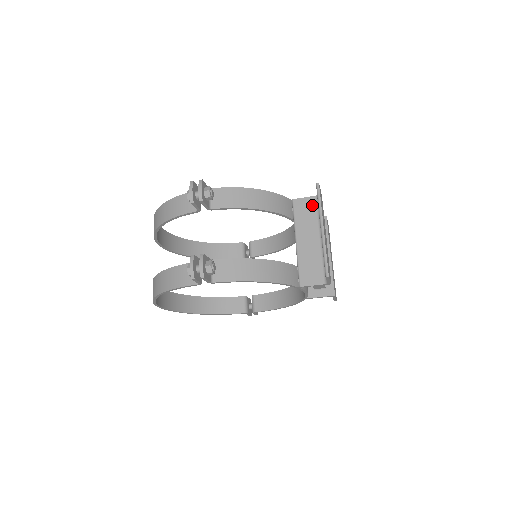
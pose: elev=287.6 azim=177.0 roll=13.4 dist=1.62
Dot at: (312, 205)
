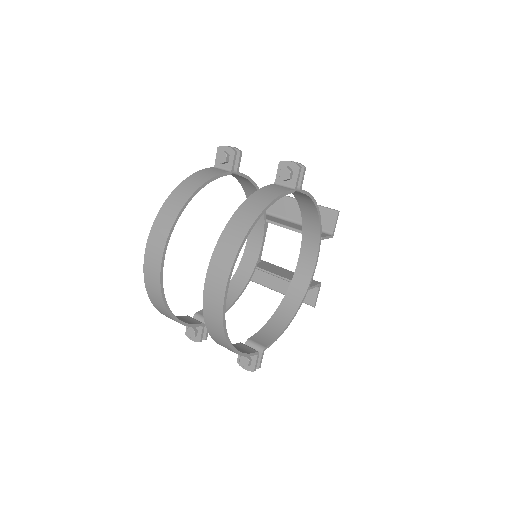
Dot at: (267, 216)
